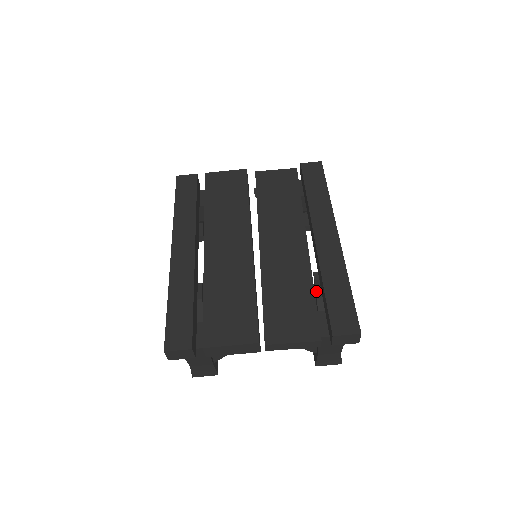
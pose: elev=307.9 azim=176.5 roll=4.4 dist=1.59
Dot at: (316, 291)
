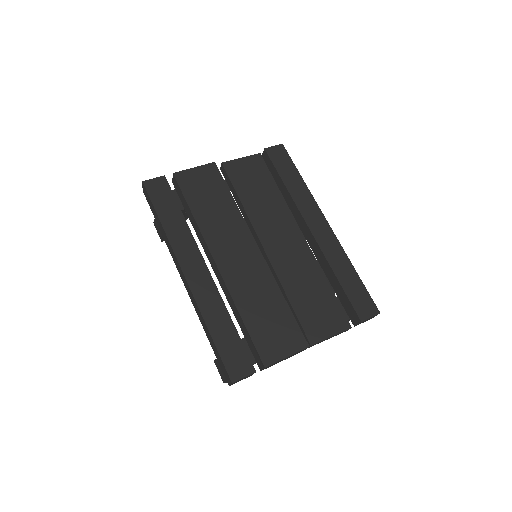
Dot at: occluded
